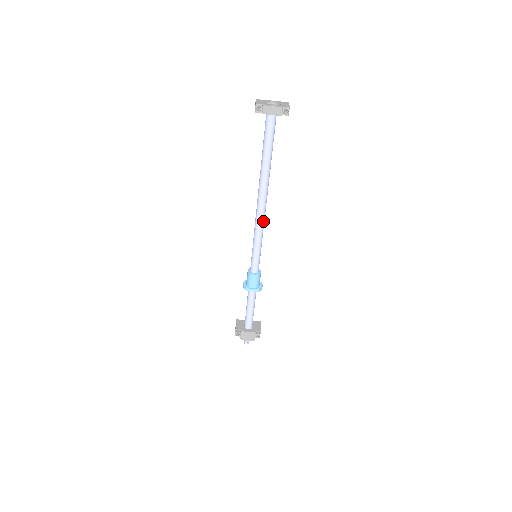
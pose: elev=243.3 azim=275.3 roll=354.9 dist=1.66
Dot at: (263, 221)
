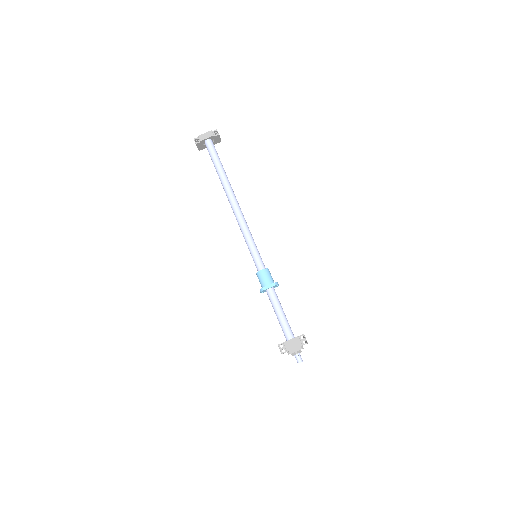
Dot at: (244, 219)
